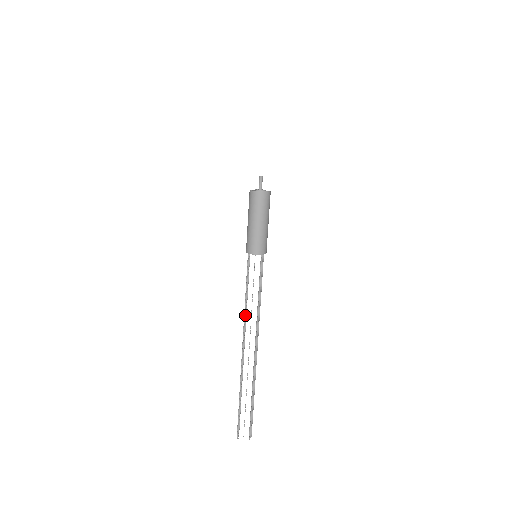
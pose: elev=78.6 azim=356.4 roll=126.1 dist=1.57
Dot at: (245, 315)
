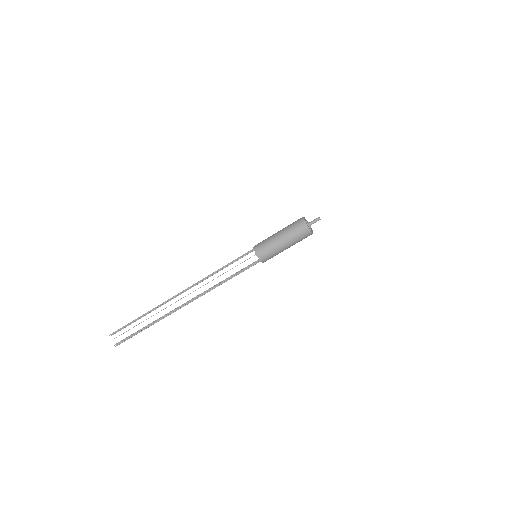
Dot at: (205, 278)
